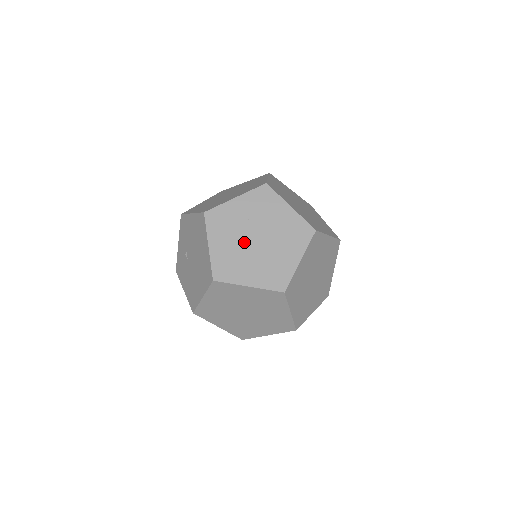
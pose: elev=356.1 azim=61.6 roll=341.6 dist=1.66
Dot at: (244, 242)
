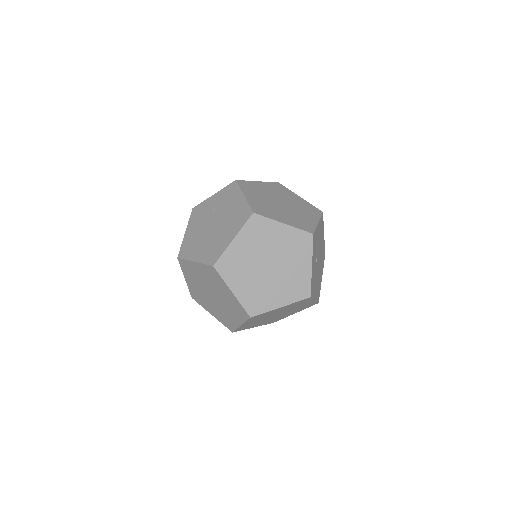
Dot at: (205, 227)
